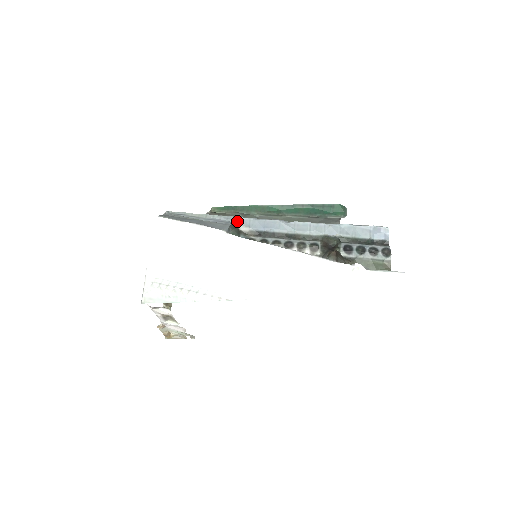
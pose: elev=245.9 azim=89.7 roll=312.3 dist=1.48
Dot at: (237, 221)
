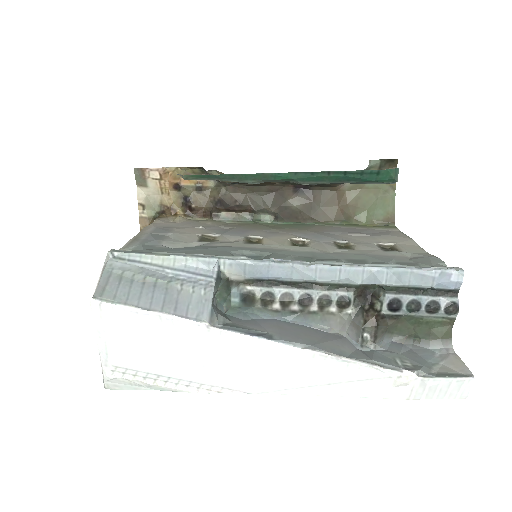
Dot at: (224, 267)
